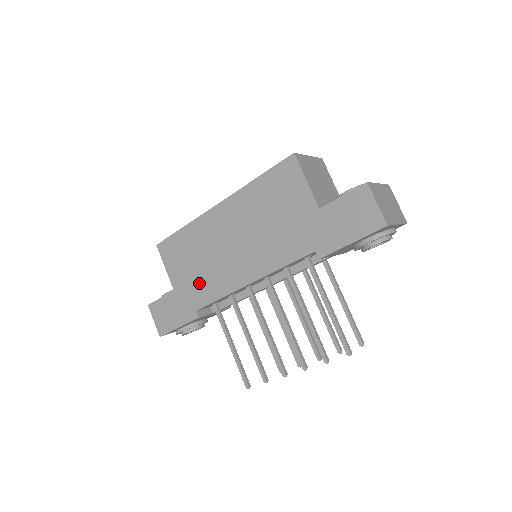
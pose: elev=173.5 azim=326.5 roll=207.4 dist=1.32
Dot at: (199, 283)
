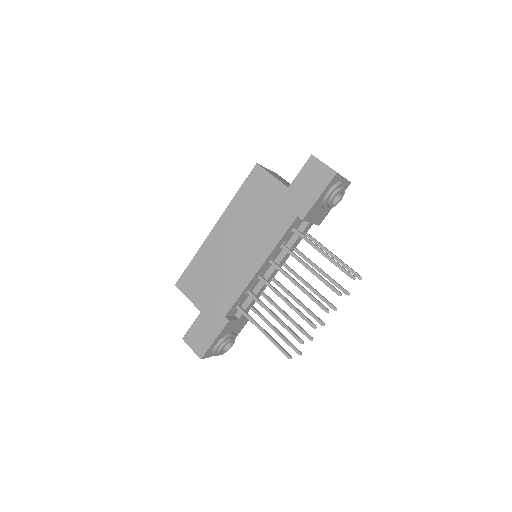
Dot at: (220, 293)
